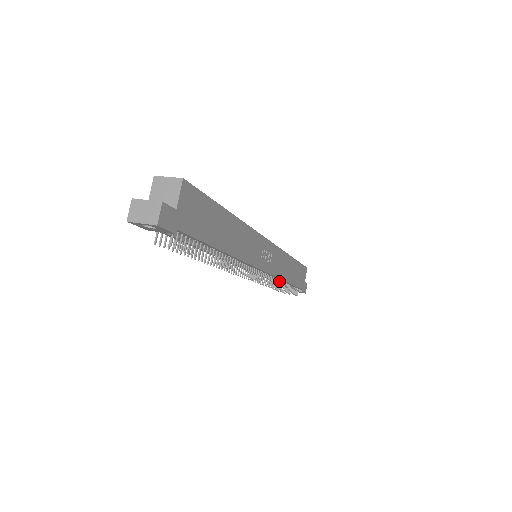
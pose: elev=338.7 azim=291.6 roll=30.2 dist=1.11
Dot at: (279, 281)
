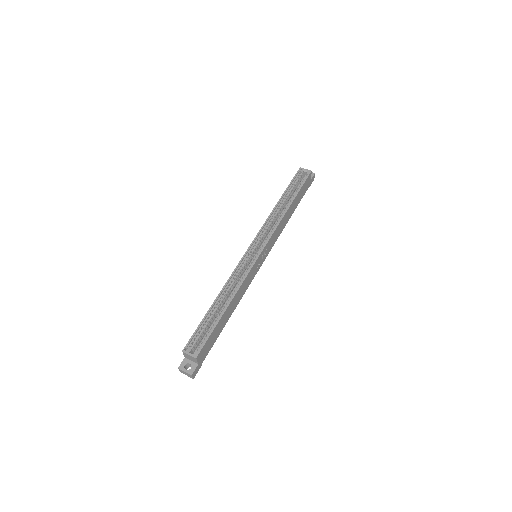
Dot at: occluded
